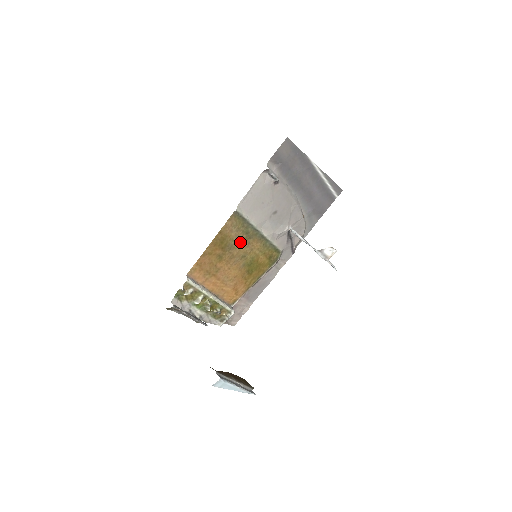
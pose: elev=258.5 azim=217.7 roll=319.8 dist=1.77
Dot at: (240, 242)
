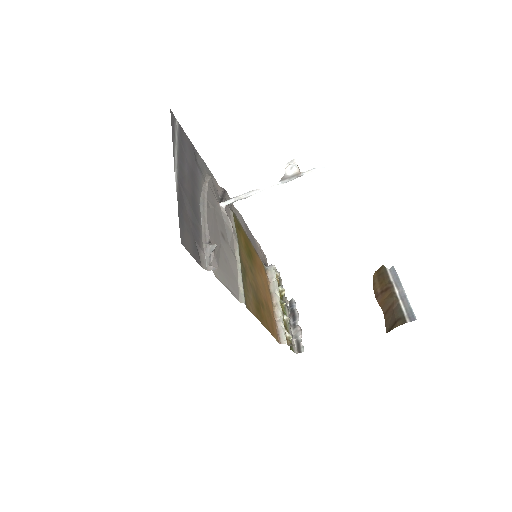
Dot at: (249, 282)
